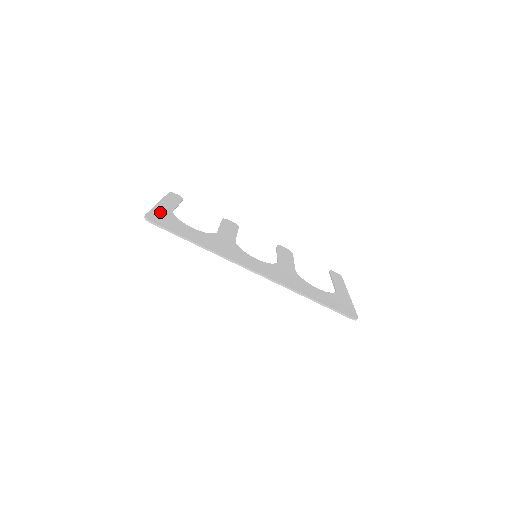
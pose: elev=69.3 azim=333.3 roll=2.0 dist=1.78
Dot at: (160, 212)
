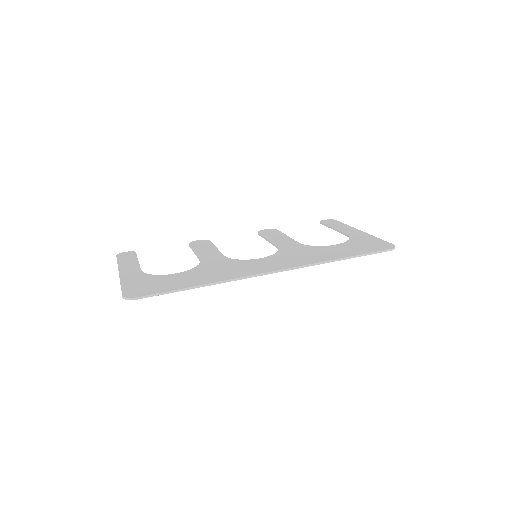
Dot at: (132, 281)
